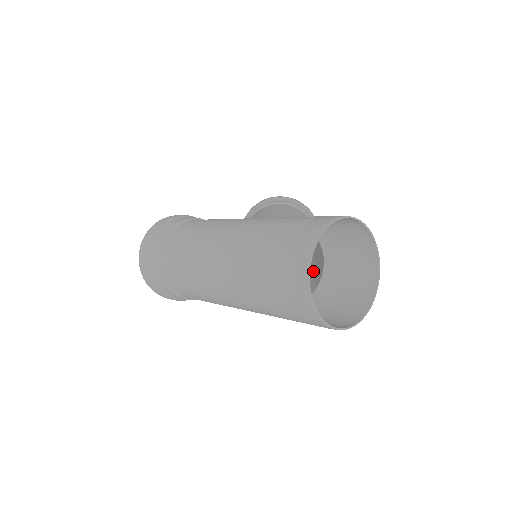
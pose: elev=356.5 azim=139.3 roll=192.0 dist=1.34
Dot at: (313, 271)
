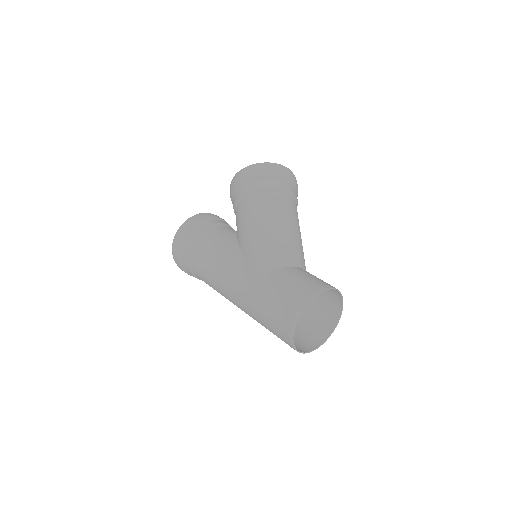
Dot at: occluded
